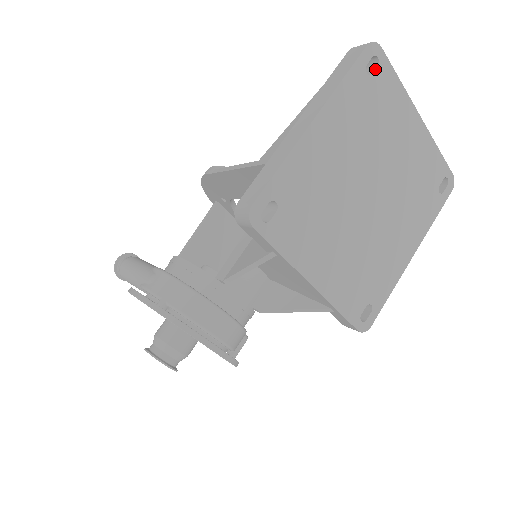
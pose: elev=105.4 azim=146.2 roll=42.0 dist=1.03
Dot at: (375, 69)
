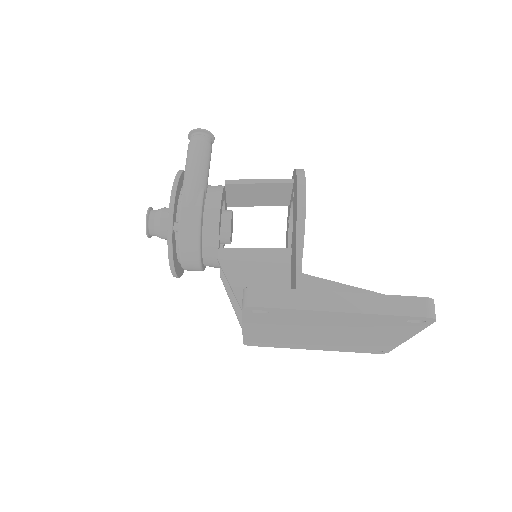
Dot at: (416, 322)
